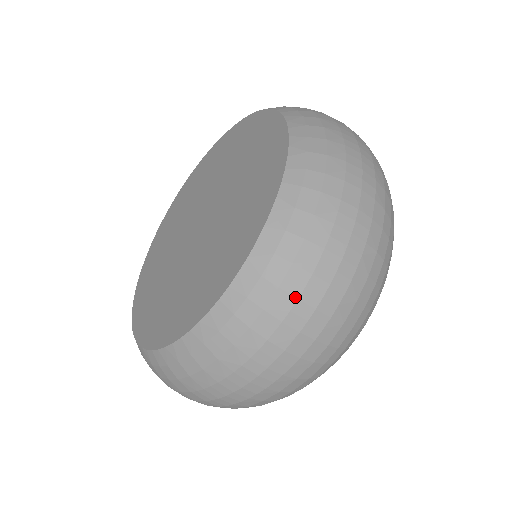
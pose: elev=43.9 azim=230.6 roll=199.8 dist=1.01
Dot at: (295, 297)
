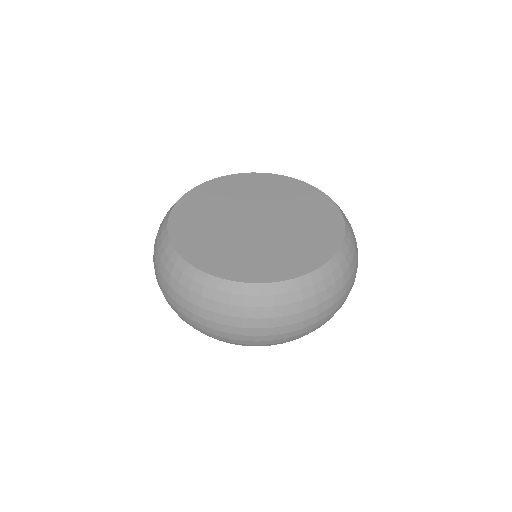
Dot at: (337, 291)
